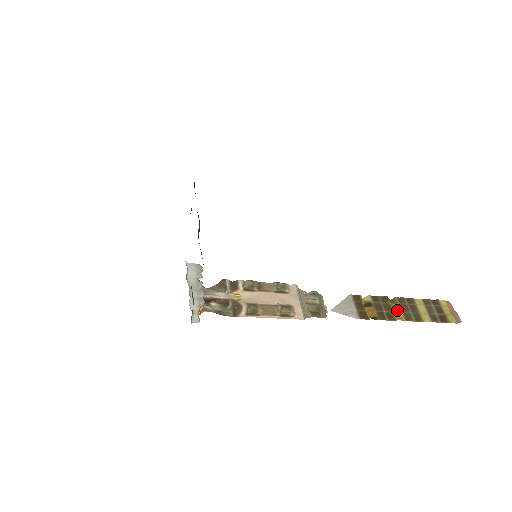
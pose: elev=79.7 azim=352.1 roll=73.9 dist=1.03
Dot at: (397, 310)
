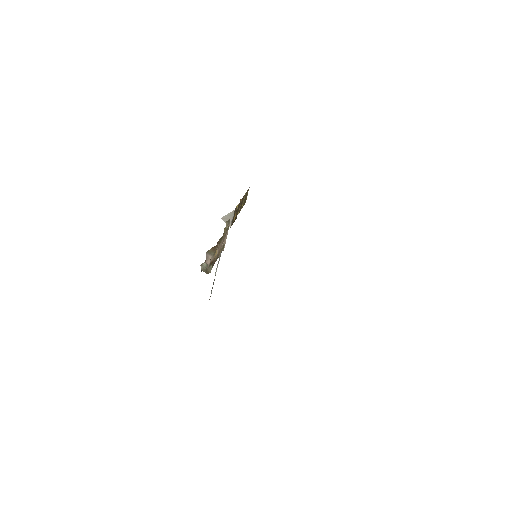
Dot at: (239, 208)
